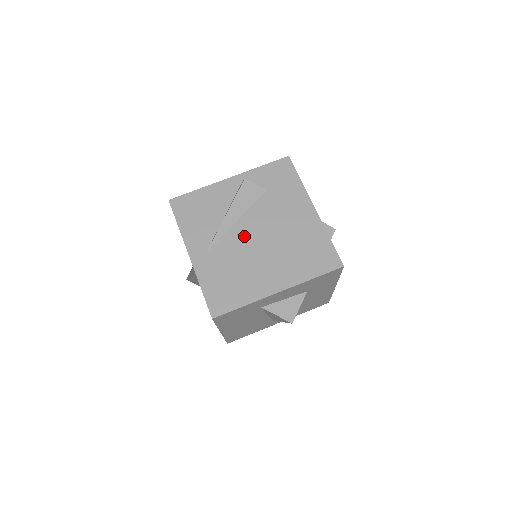
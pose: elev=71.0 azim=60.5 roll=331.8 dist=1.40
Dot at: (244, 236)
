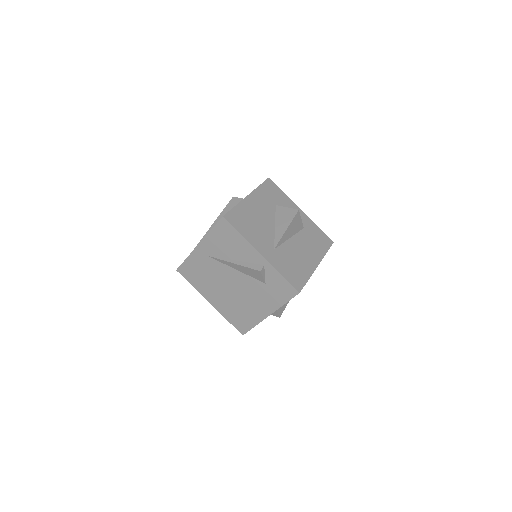
Dot at: (228, 276)
